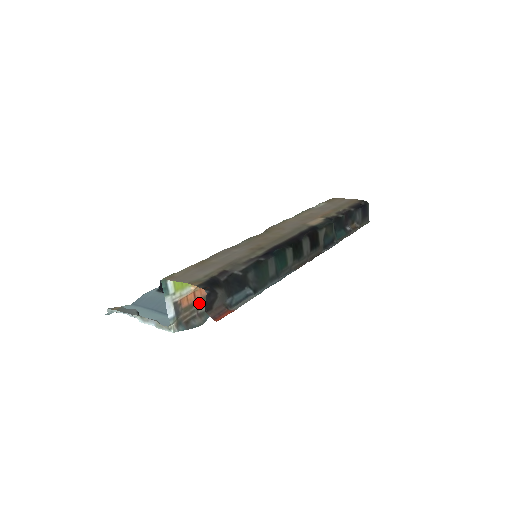
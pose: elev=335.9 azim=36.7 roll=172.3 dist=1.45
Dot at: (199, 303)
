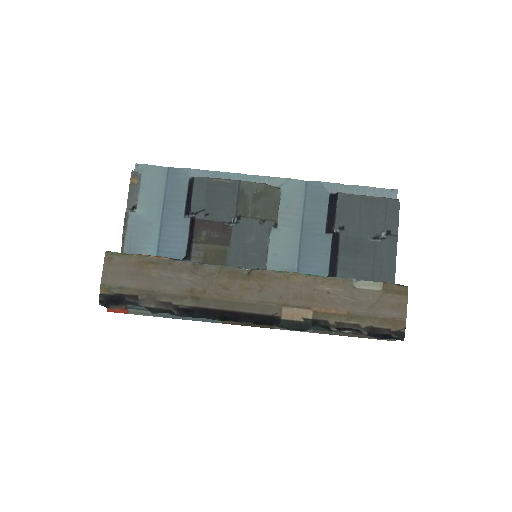
Dot at: occluded
